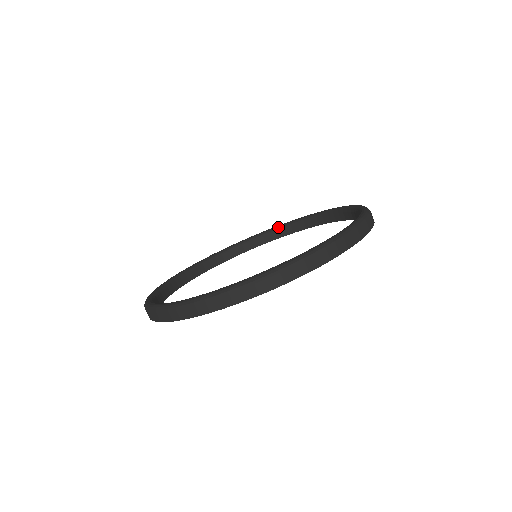
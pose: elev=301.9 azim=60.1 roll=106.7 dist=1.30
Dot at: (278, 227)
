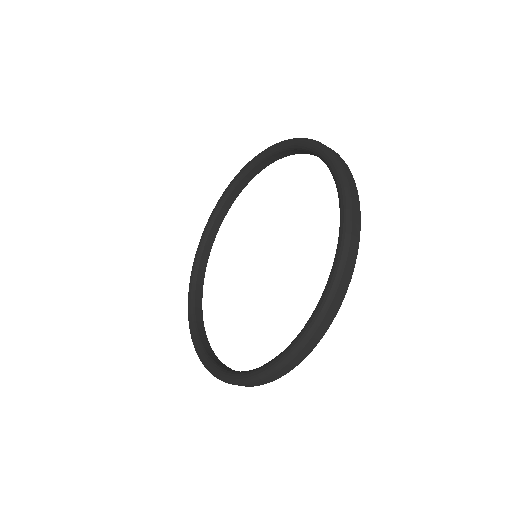
Dot at: (233, 184)
